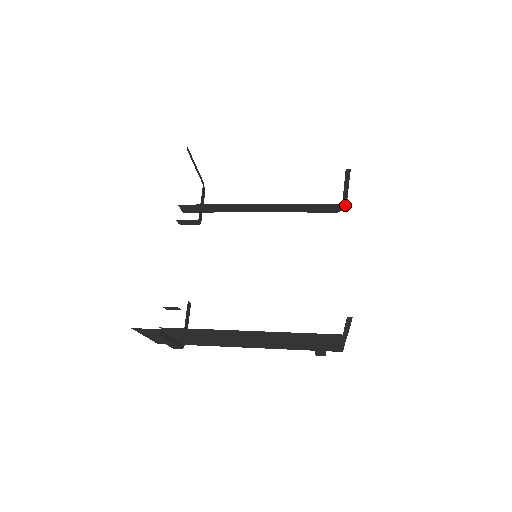
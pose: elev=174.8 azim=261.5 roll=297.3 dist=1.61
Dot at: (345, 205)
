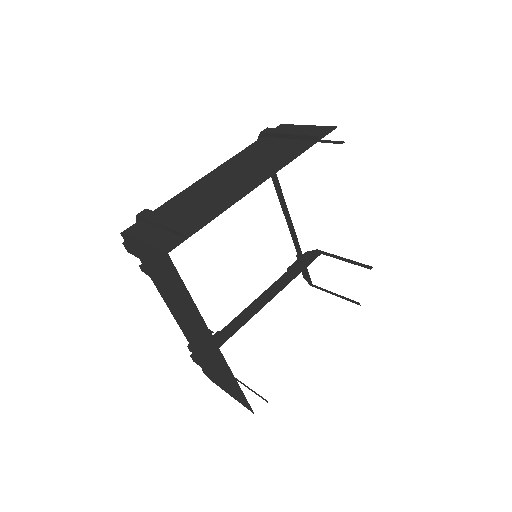
Dot at: occluded
